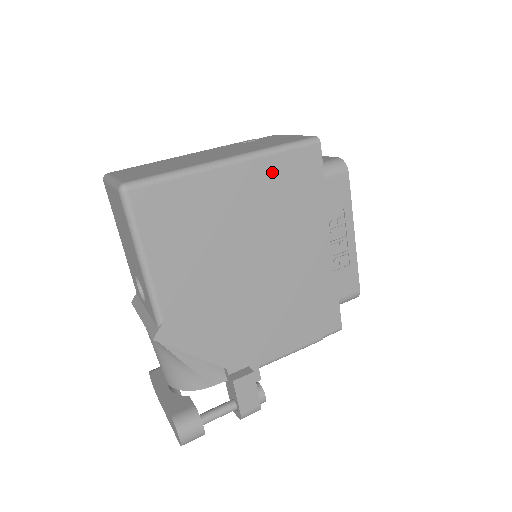
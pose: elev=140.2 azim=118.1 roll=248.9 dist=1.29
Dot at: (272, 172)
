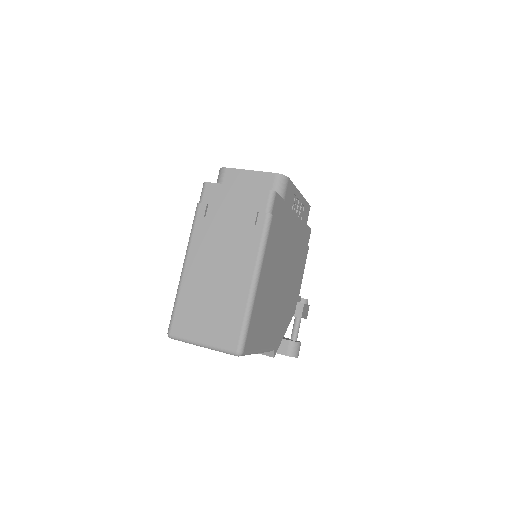
Dot at: (271, 242)
